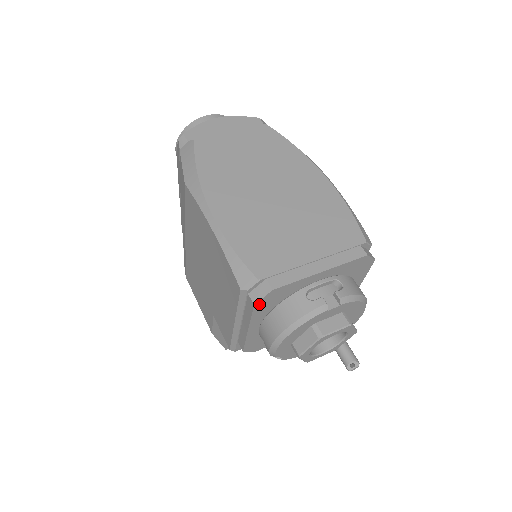
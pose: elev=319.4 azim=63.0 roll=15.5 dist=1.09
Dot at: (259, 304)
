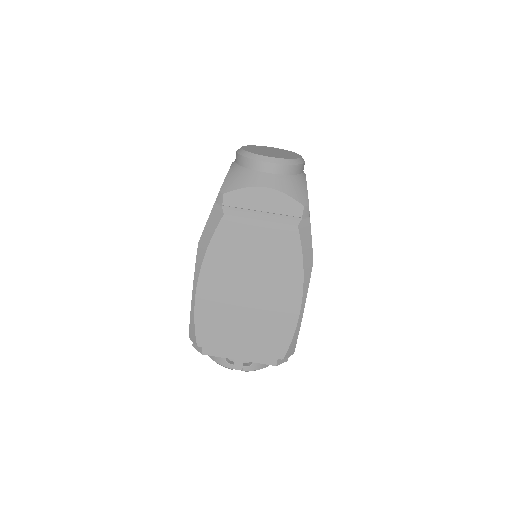
Dot at: occluded
